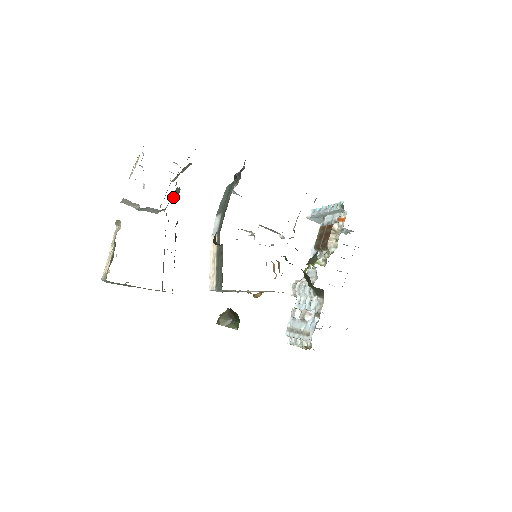
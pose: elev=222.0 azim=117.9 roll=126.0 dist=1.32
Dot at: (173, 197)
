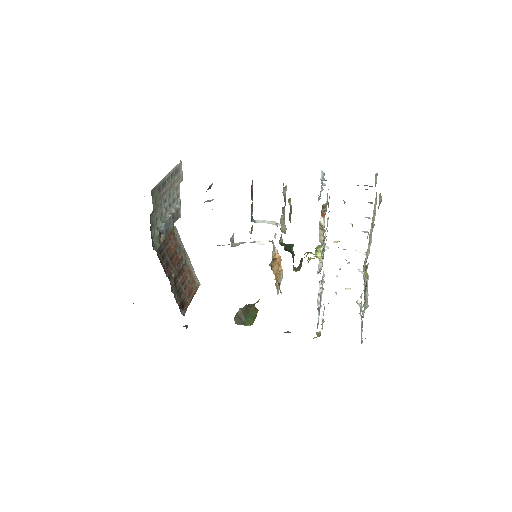
Dot at: (160, 234)
